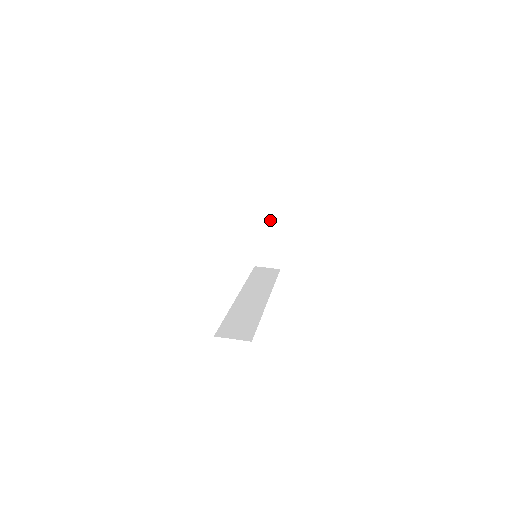
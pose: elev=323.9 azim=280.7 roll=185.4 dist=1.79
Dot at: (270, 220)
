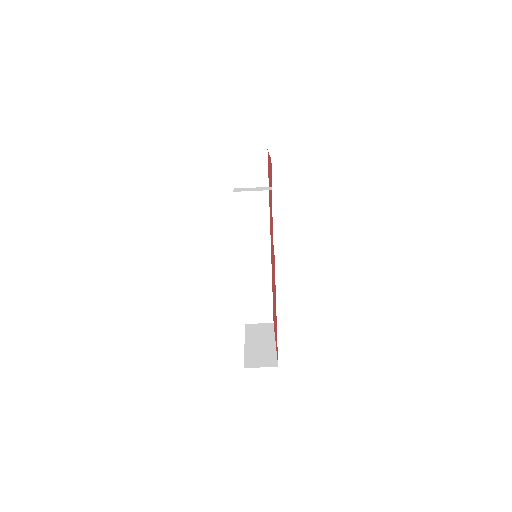
Dot at: occluded
